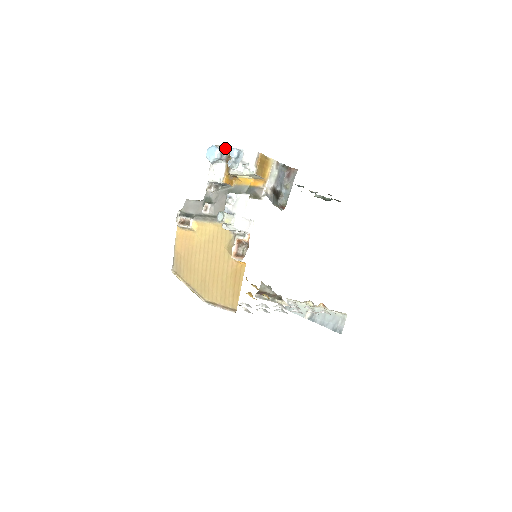
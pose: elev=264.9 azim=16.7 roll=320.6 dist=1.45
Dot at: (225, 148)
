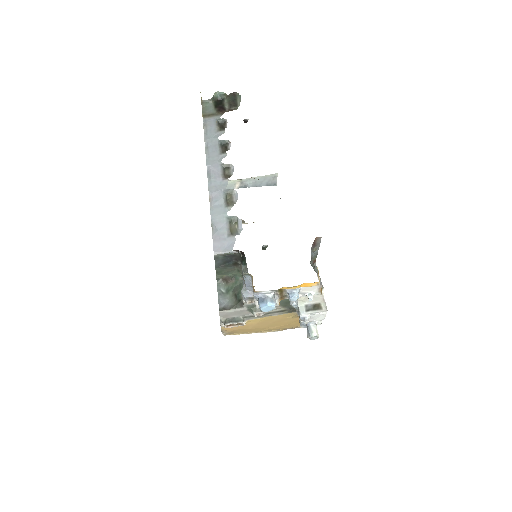
Dot at: (272, 292)
